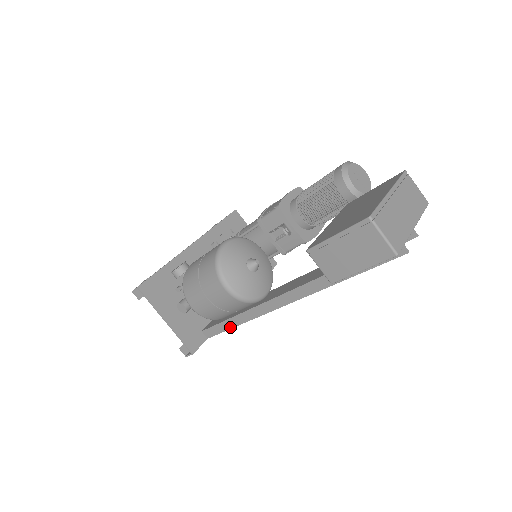
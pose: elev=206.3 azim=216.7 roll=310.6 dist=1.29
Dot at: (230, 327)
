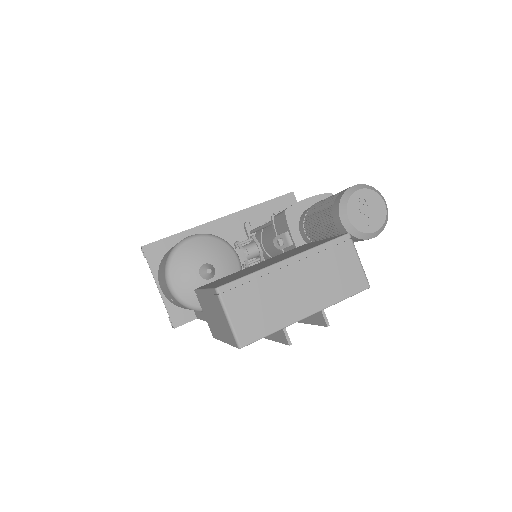
Dot at: (205, 319)
